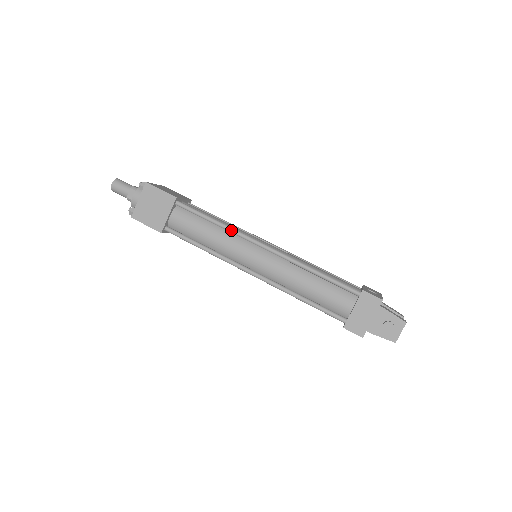
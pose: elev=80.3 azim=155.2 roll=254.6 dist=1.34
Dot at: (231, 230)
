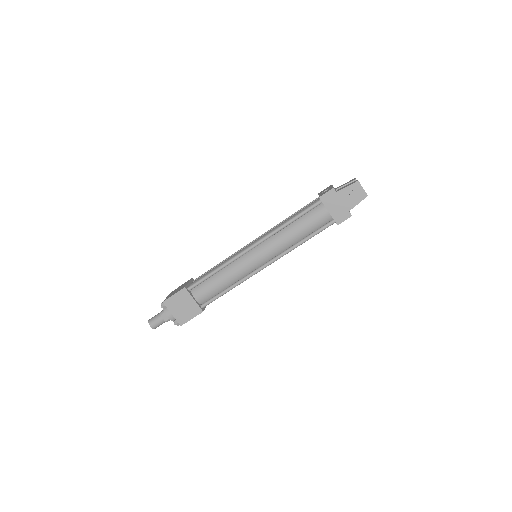
Dot at: (228, 263)
